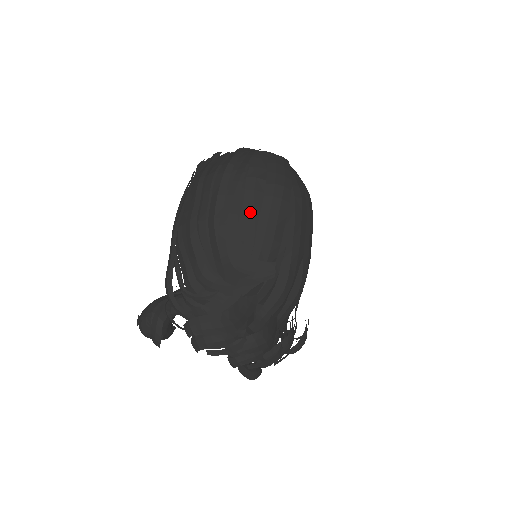
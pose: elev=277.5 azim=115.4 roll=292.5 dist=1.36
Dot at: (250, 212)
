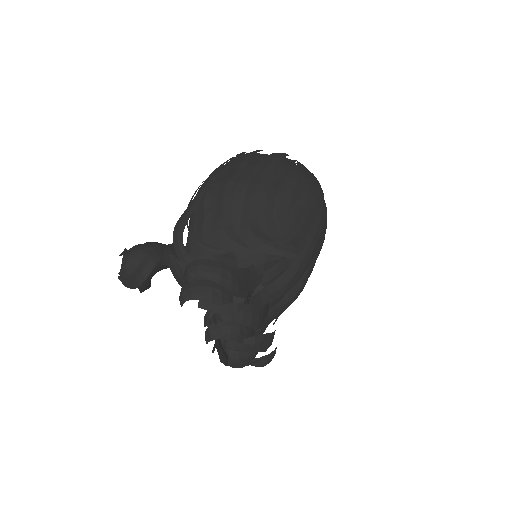
Dot at: (288, 196)
